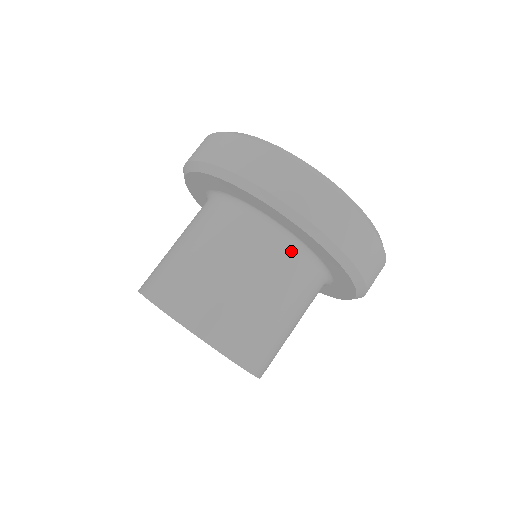
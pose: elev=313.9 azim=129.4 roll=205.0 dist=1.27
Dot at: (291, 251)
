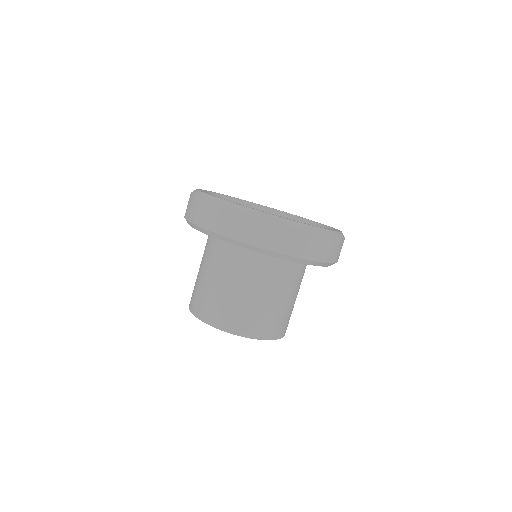
Dot at: (216, 242)
